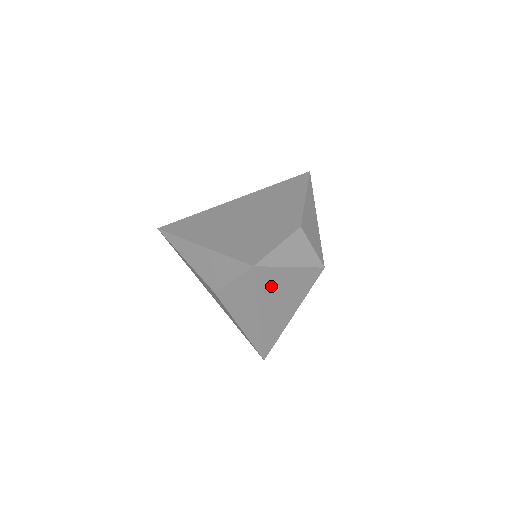
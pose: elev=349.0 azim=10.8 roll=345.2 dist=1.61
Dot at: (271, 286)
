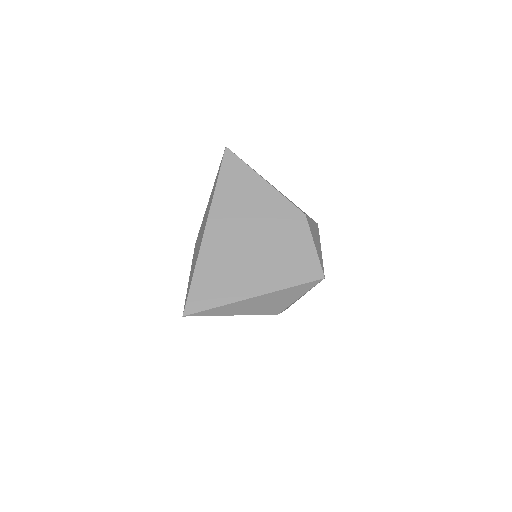
Dot at: occluded
